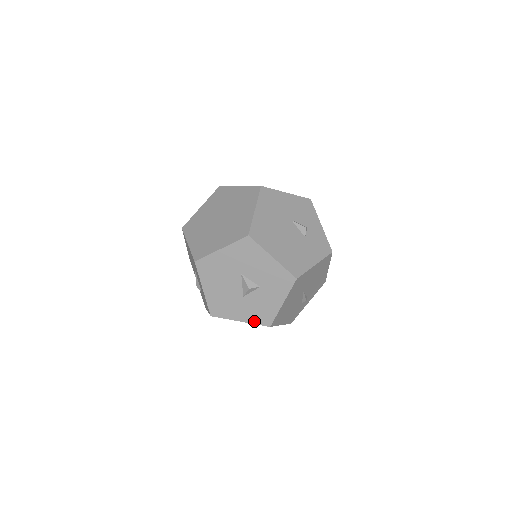
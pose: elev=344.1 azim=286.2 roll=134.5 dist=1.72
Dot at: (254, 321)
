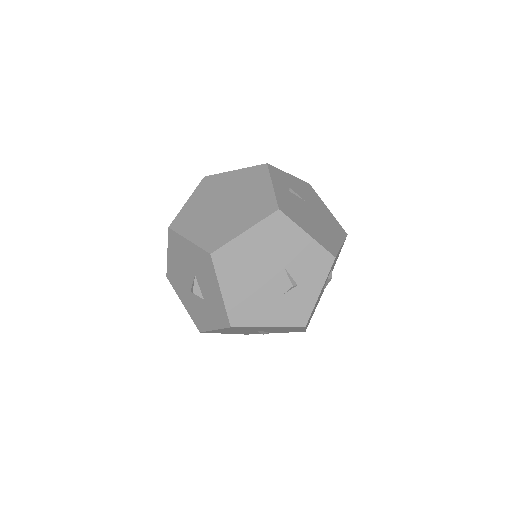
Dot at: (191, 315)
